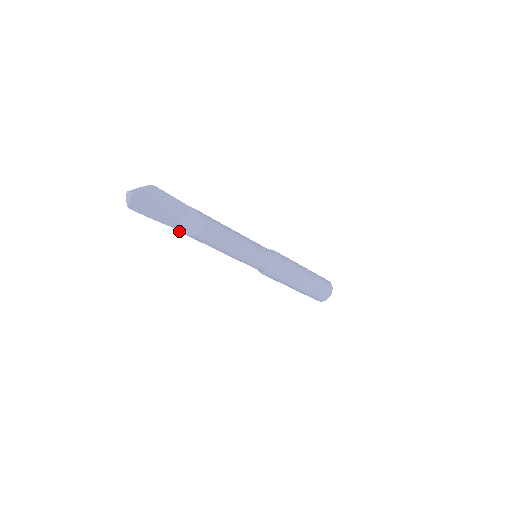
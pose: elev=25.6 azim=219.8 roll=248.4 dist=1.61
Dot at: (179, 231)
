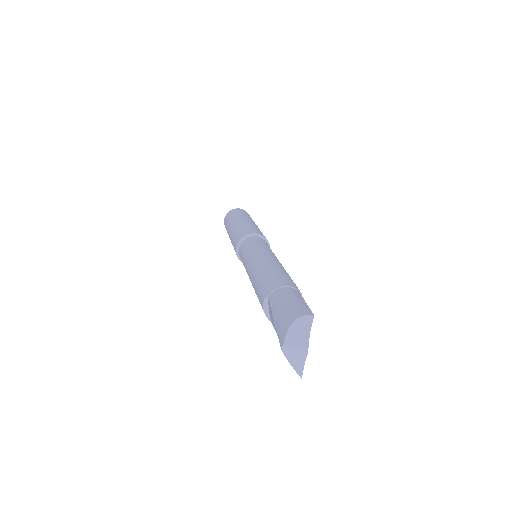
Dot at: occluded
